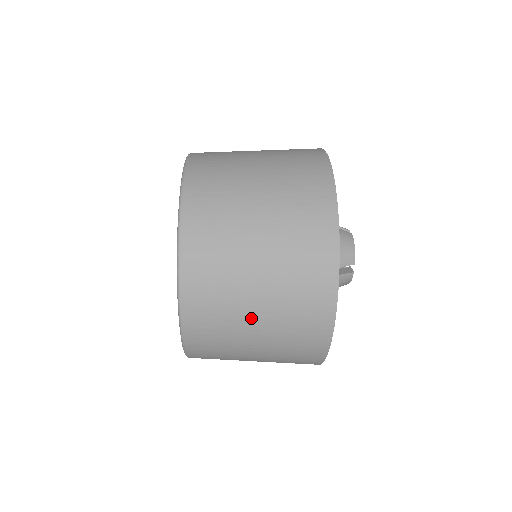
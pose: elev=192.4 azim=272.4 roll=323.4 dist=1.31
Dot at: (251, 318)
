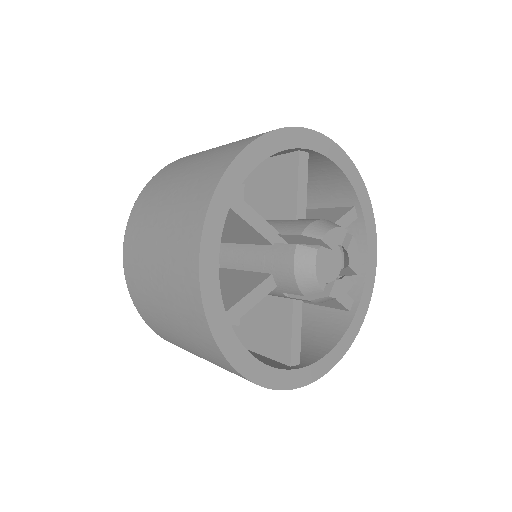
Dot at: occluded
